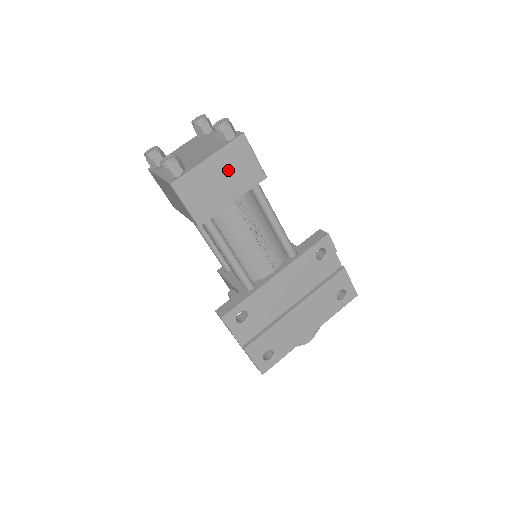
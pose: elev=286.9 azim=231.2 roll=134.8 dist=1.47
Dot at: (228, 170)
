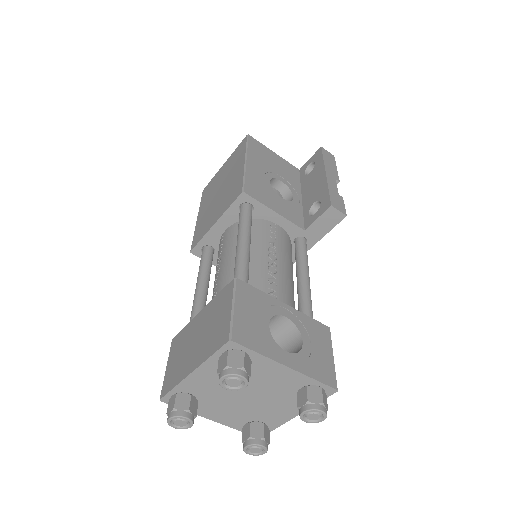
Dot at: occluded
